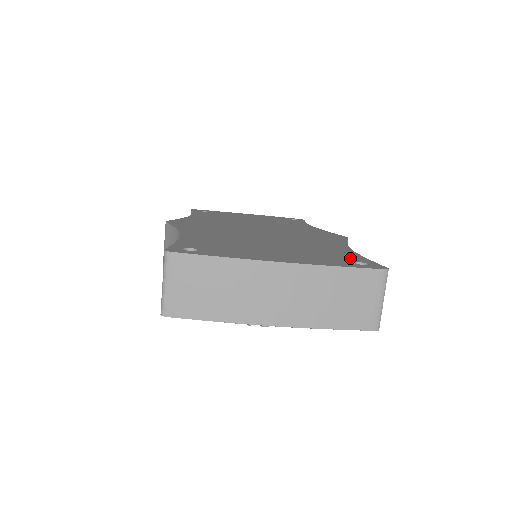
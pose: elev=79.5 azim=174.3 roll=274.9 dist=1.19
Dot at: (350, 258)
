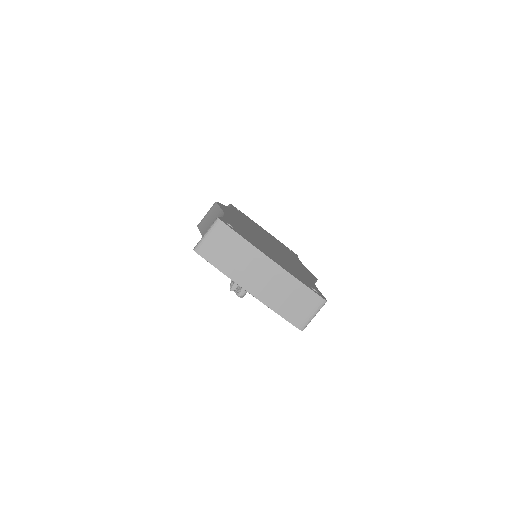
Dot at: (311, 285)
